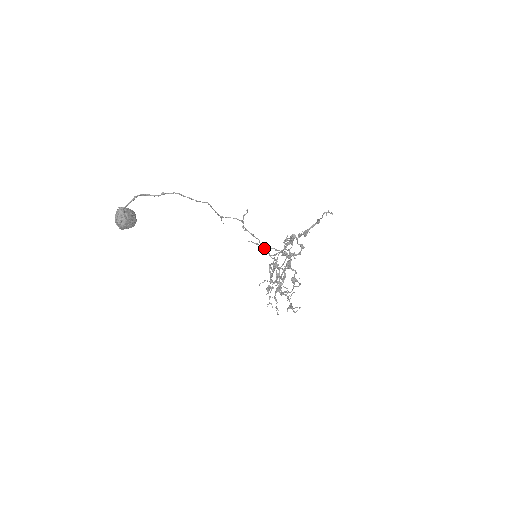
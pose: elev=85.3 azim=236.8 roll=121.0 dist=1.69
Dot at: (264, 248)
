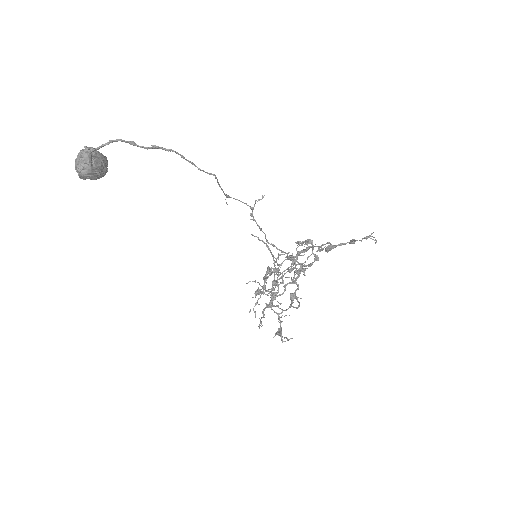
Dot at: (269, 248)
